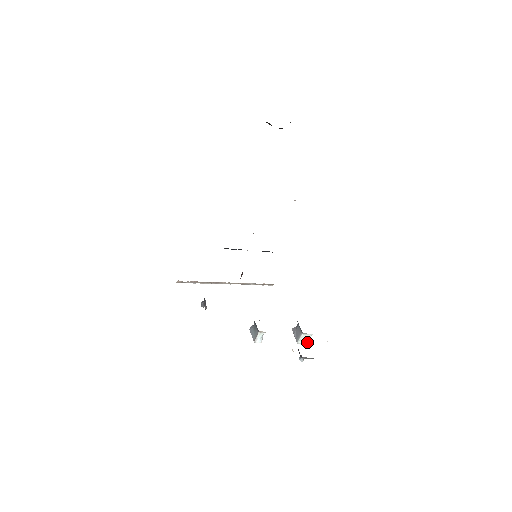
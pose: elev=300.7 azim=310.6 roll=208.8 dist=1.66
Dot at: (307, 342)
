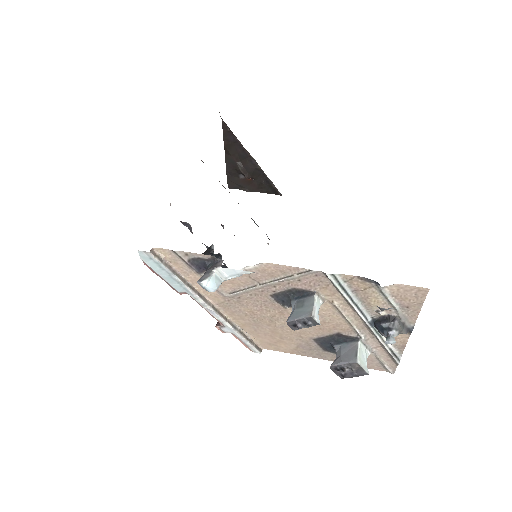
Dot at: (366, 369)
